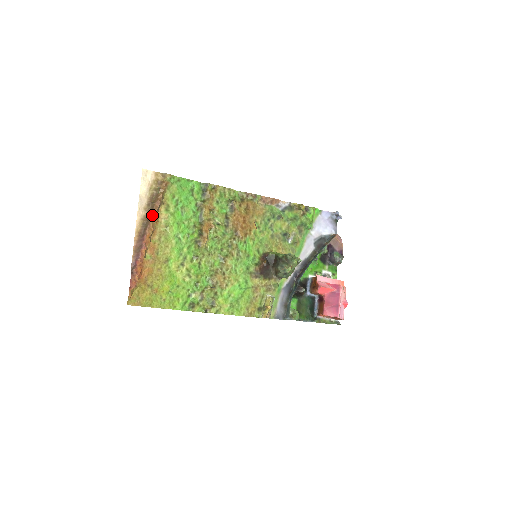
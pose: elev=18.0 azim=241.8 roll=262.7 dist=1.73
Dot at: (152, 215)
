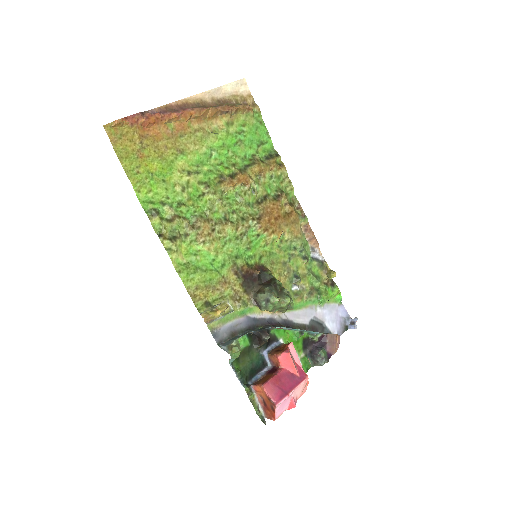
Dot at: (214, 107)
